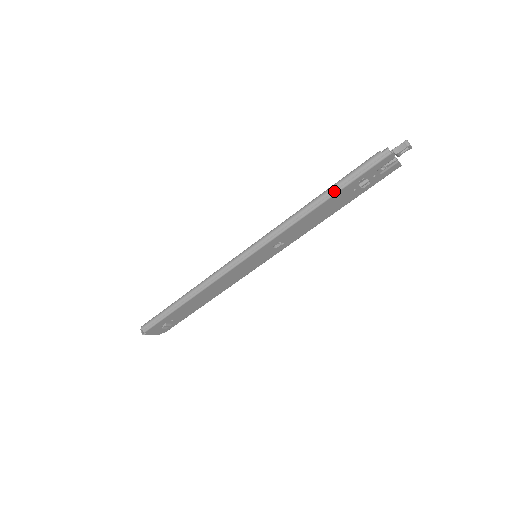
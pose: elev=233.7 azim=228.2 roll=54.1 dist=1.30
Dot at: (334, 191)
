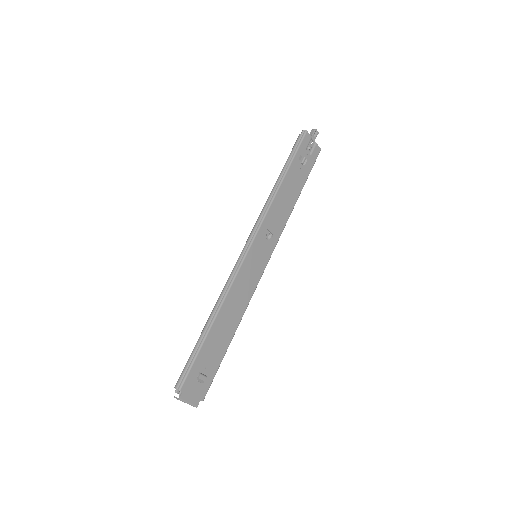
Dot at: (286, 169)
